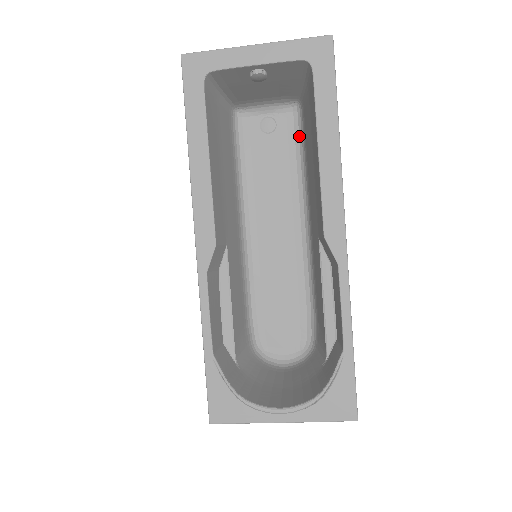
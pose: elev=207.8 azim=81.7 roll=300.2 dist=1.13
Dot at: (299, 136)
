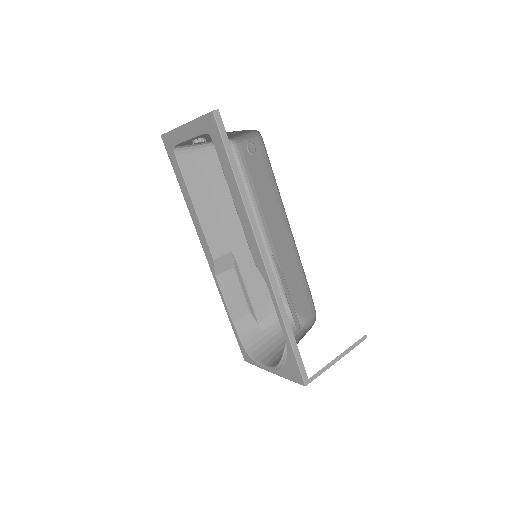
Dot at: occluded
